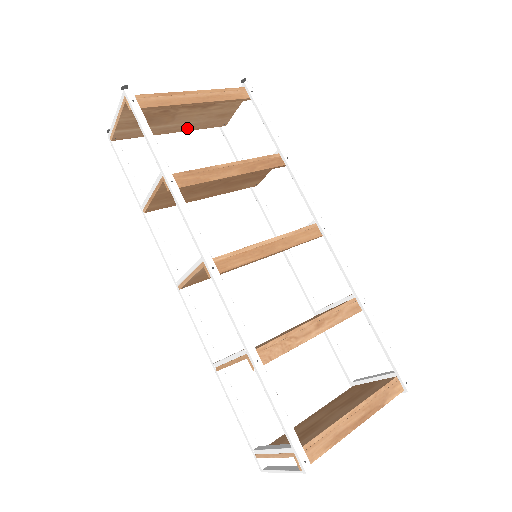
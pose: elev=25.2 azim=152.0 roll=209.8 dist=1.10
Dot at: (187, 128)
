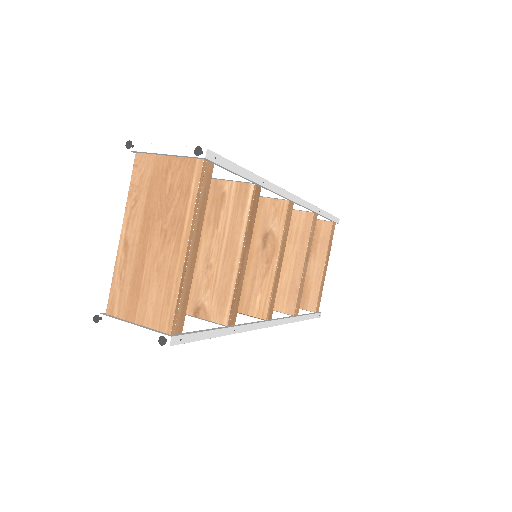
Dot at: (132, 215)
